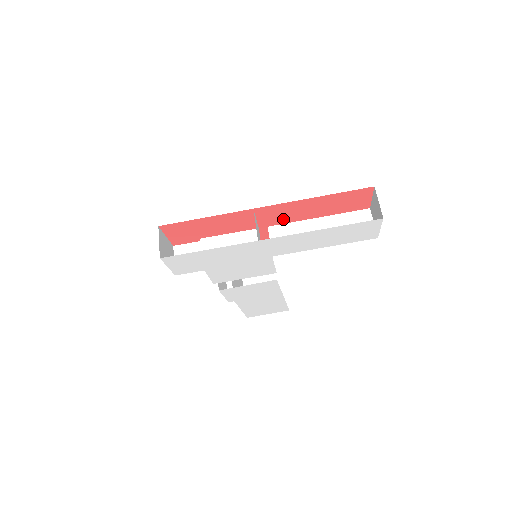
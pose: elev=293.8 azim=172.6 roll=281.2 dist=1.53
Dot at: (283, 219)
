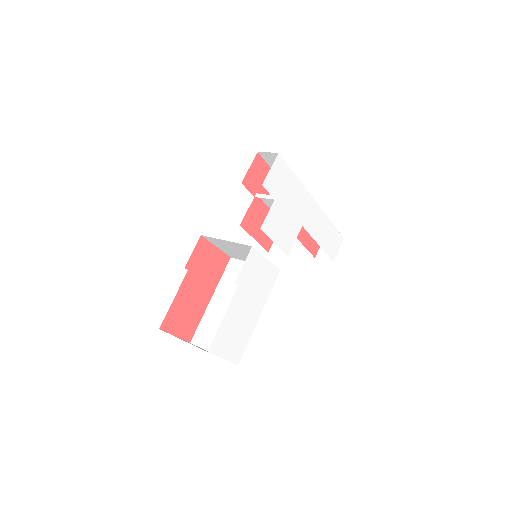
Dot at: occluded
